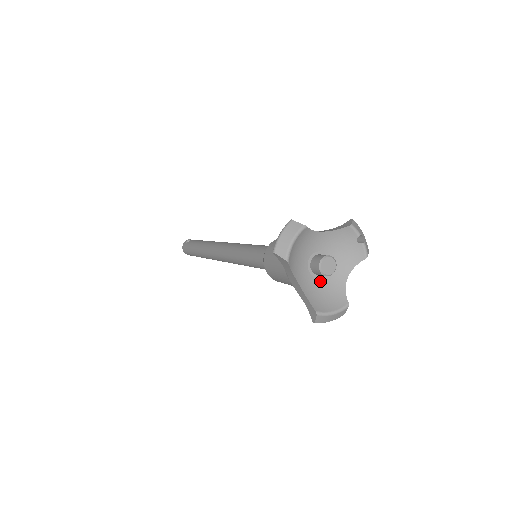
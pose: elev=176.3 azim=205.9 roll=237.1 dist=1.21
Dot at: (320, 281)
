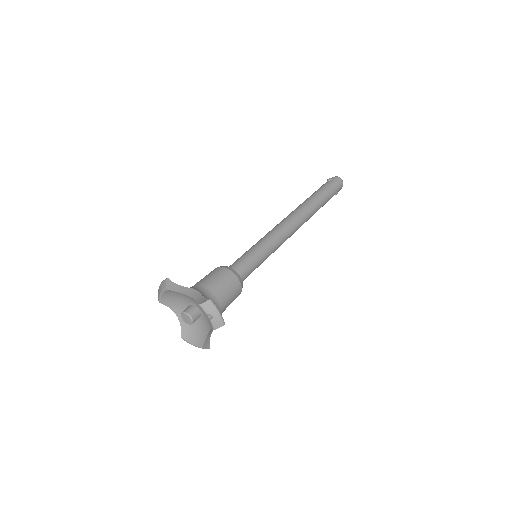
Dot at: (196, 321)
